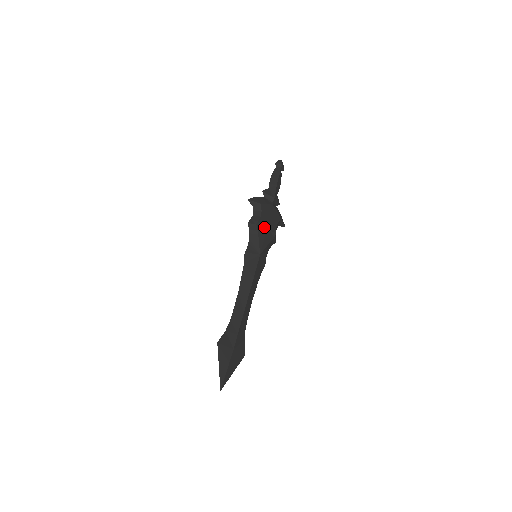
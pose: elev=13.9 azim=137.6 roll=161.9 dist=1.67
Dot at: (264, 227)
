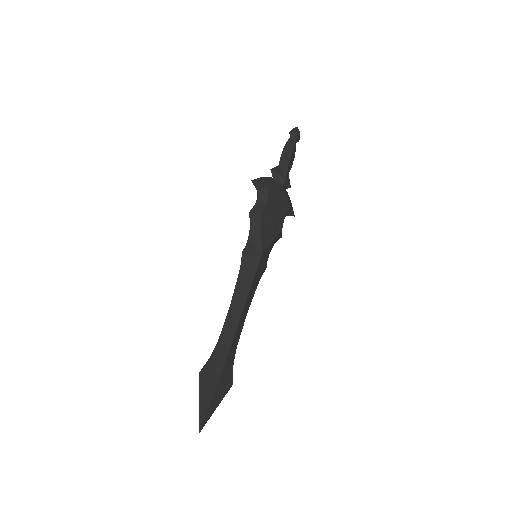
Dot at: (269, 219)
